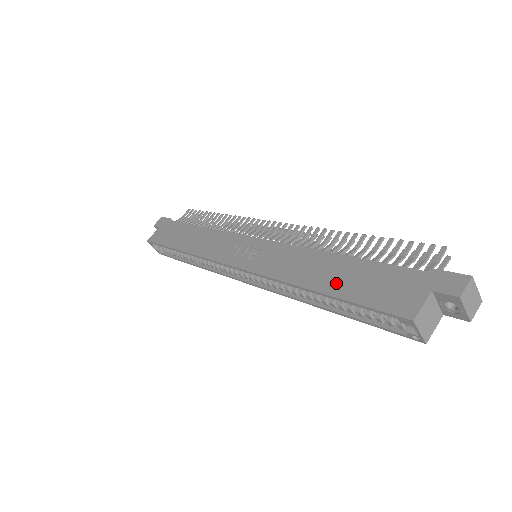
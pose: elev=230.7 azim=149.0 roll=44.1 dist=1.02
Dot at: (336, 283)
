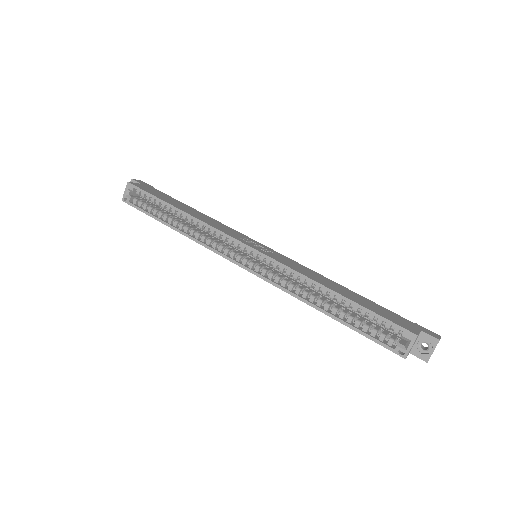
Dot at: (352, 297)
